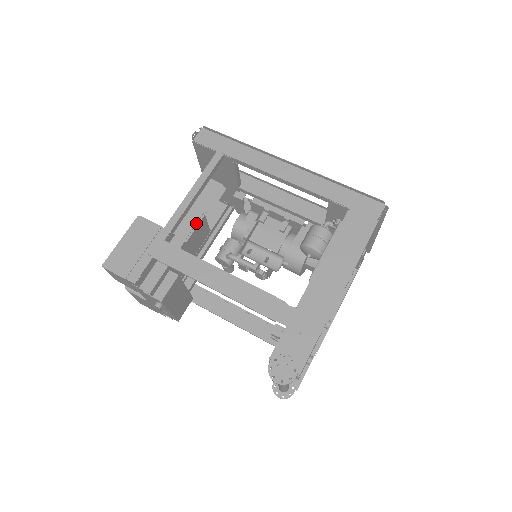
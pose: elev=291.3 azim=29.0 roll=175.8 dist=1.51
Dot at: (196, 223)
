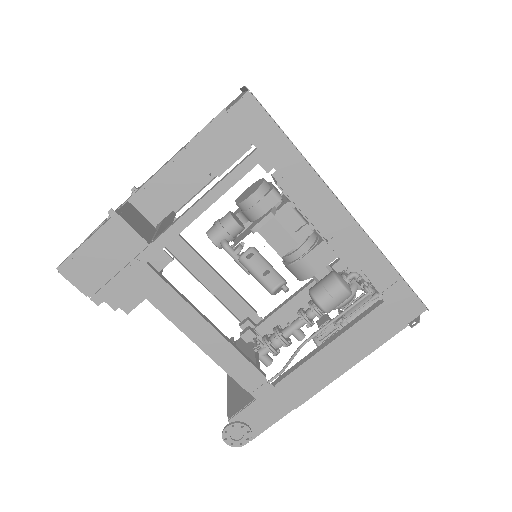
Dot at: (195, 185)
